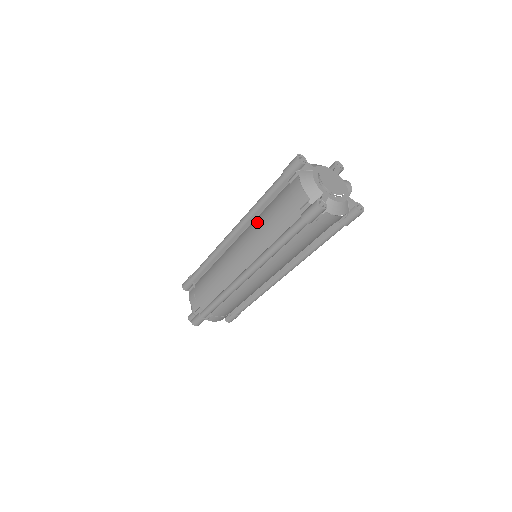
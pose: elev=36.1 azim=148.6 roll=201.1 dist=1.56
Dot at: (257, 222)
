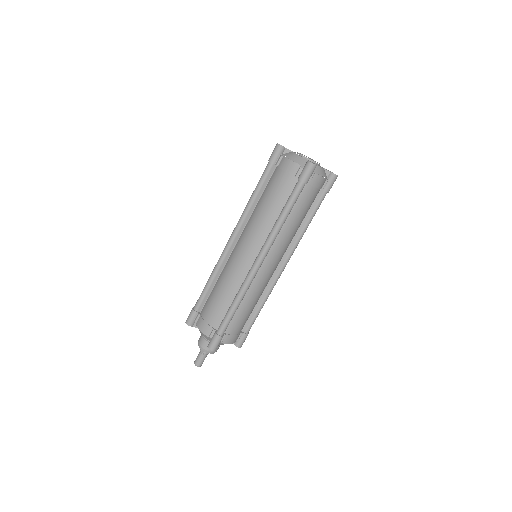
Dot at: (256, 213)
